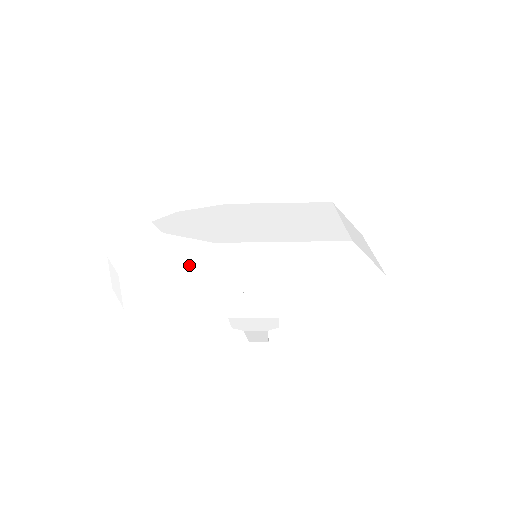
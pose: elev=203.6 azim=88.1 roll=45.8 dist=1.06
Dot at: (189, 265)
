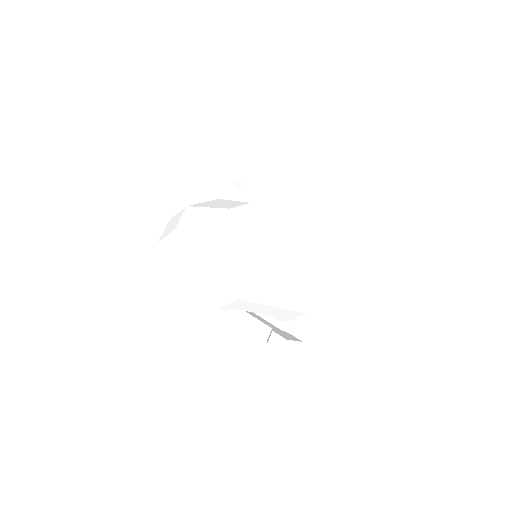
Dot at: (248, 285)
